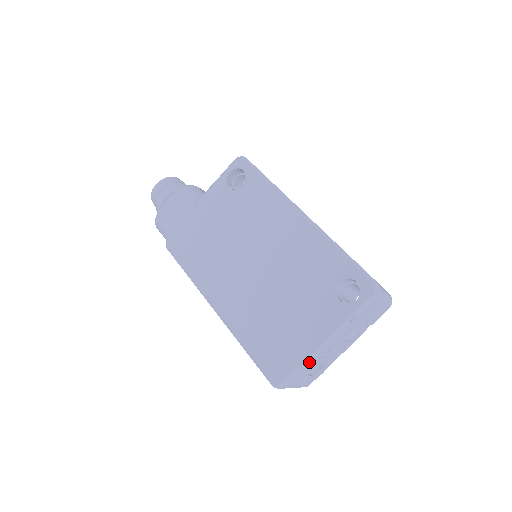
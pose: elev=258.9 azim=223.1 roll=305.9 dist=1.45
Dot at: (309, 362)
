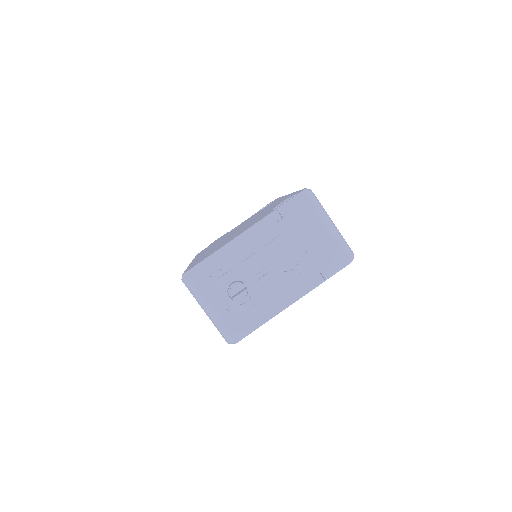
Dot at: (221, 252)
